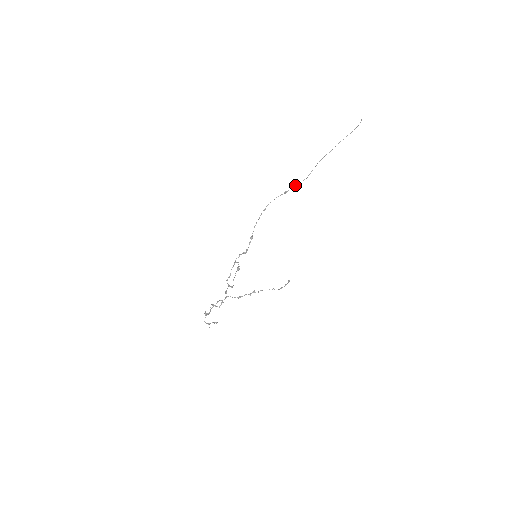
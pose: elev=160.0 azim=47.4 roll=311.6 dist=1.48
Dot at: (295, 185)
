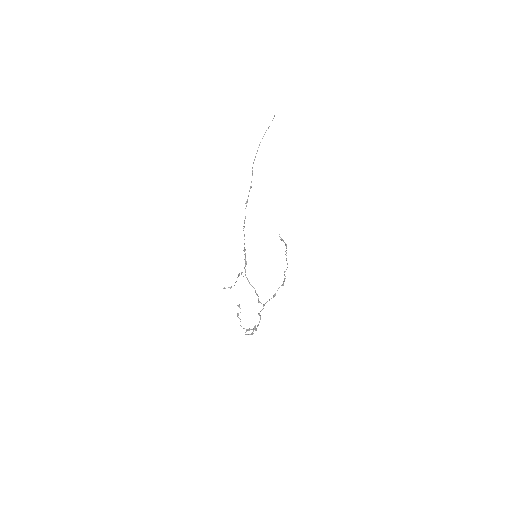
Dot at: occluded
